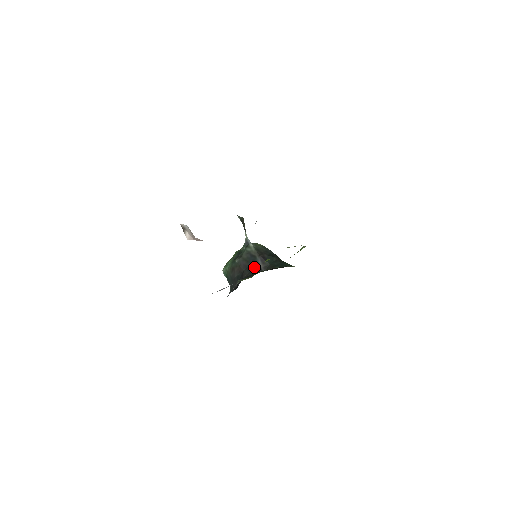
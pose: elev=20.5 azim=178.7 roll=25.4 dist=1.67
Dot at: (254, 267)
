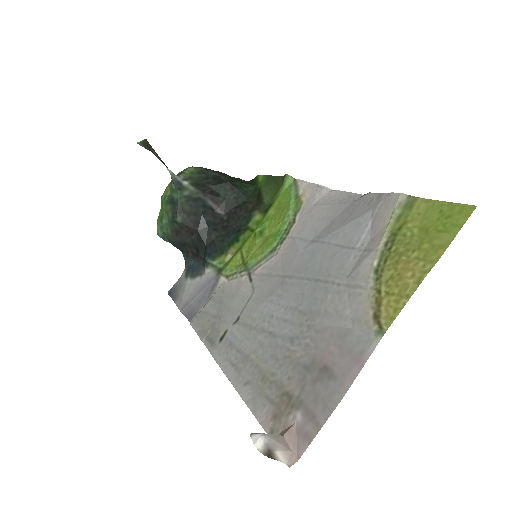
Dot at: (208, 217)
